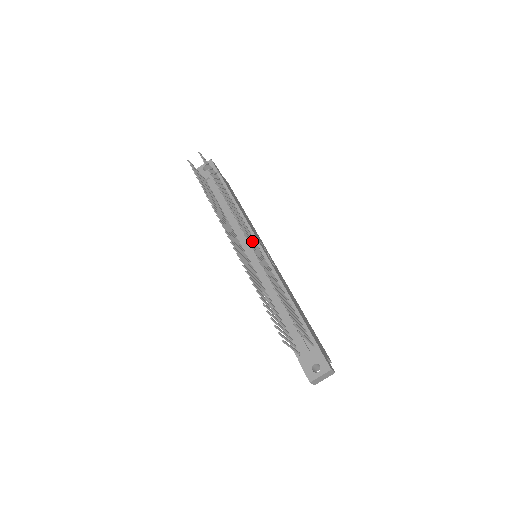
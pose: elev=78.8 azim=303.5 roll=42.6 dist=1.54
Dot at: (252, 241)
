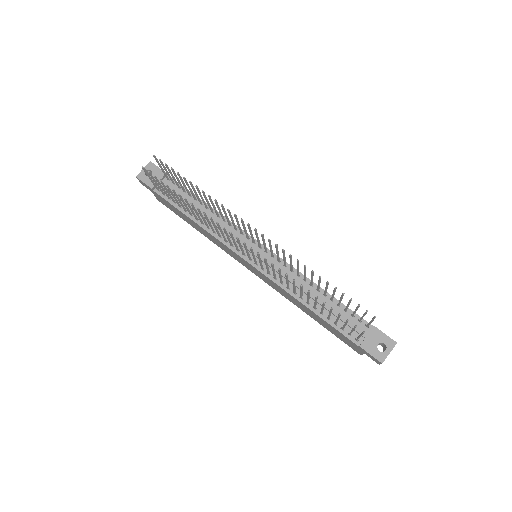
Dot at: (258, 241)
